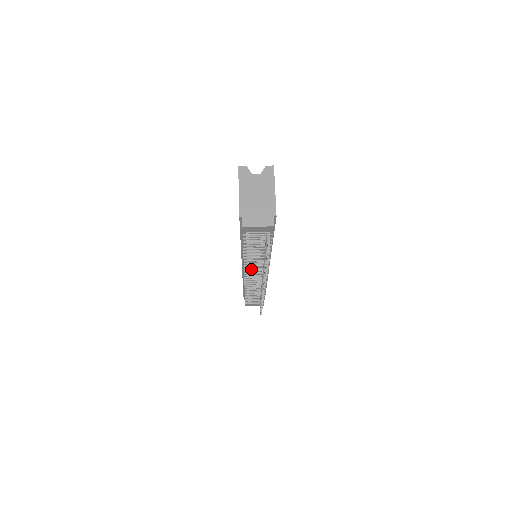
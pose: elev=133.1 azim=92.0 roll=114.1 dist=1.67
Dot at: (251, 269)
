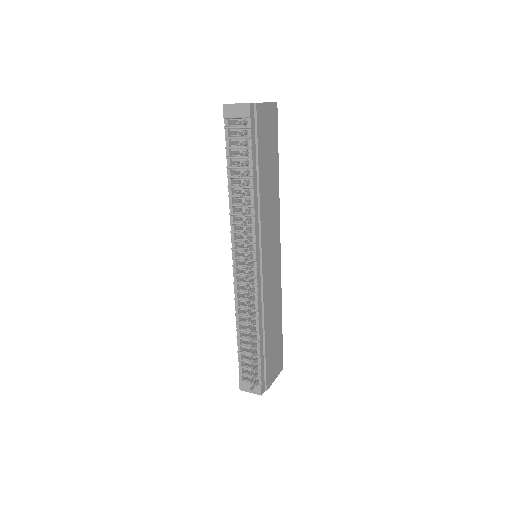
Dot at: (239, 238)
